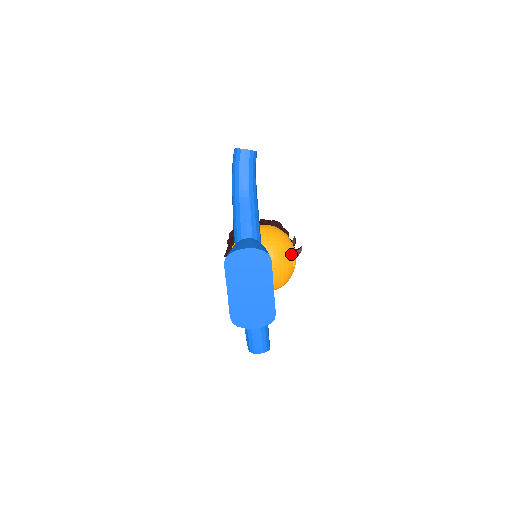
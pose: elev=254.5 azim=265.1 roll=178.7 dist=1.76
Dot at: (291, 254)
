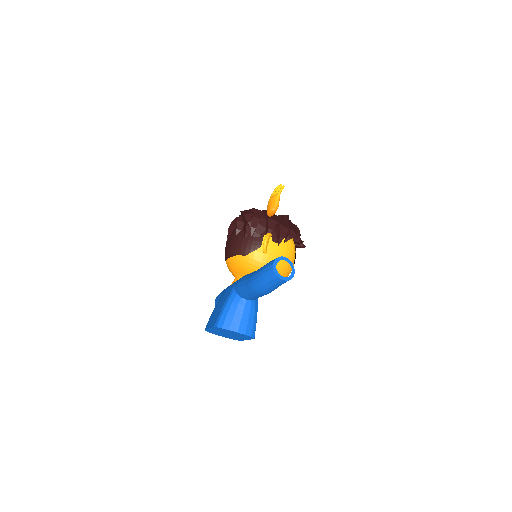
Dot at: occluded
